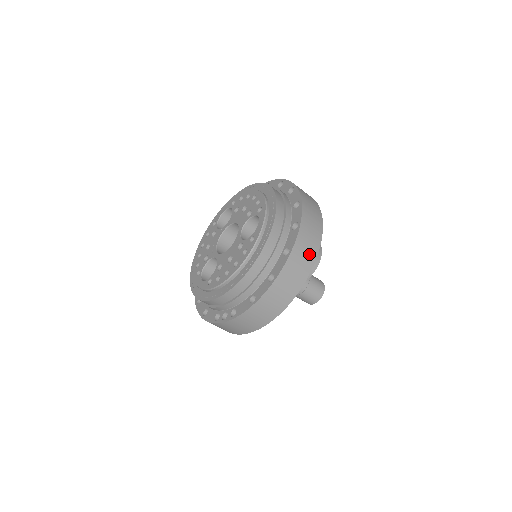
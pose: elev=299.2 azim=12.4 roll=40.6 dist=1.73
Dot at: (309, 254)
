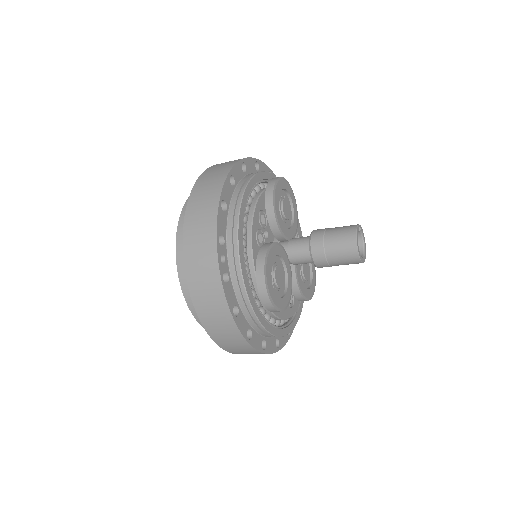
Dot at: occluded
